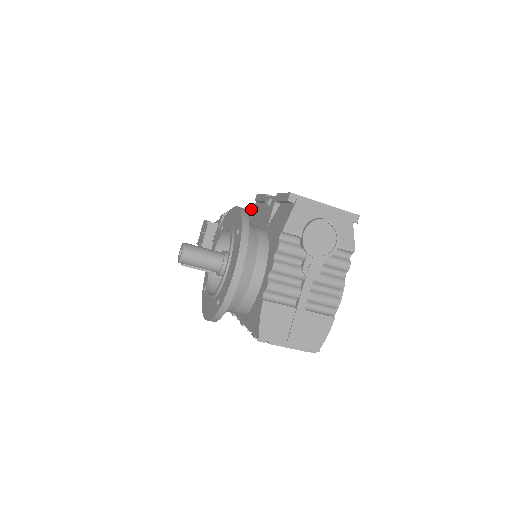
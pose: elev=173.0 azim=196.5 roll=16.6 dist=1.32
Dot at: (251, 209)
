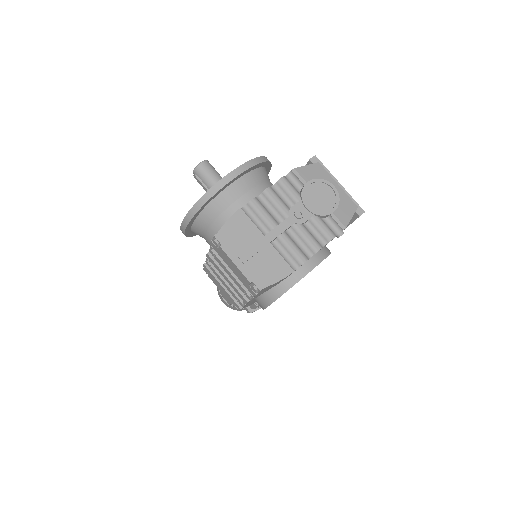
Dot at: occluded
